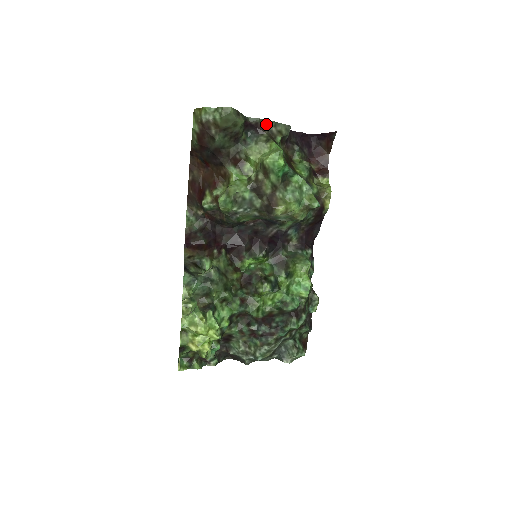
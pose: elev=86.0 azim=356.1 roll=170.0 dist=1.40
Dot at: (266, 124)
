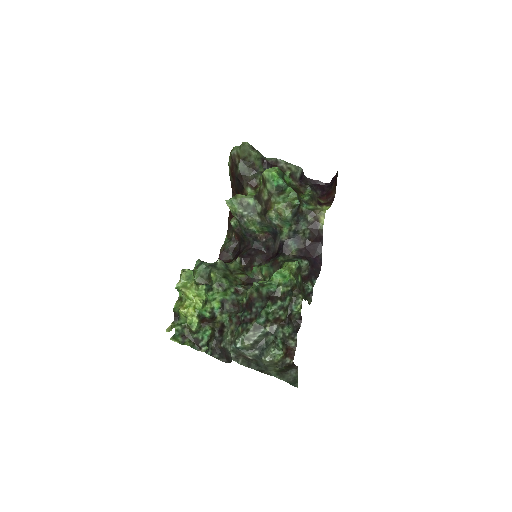
Dot at: (279, 162)
